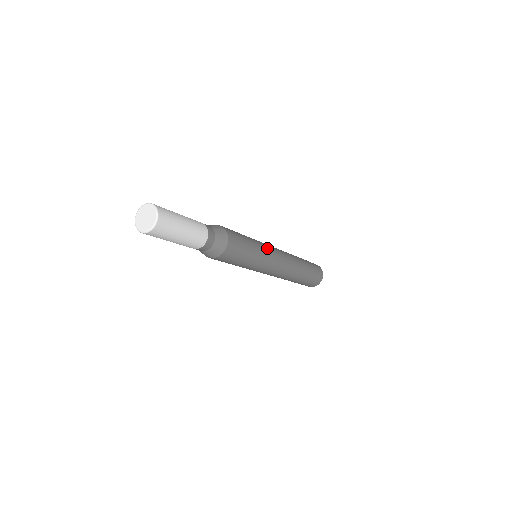
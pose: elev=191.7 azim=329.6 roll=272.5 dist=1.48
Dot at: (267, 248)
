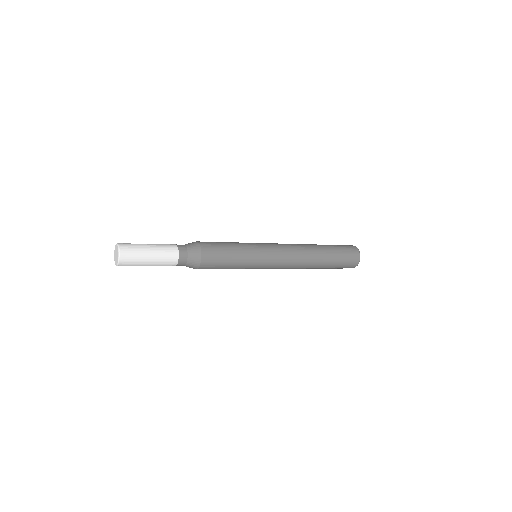
Dot at: (258, 244)
